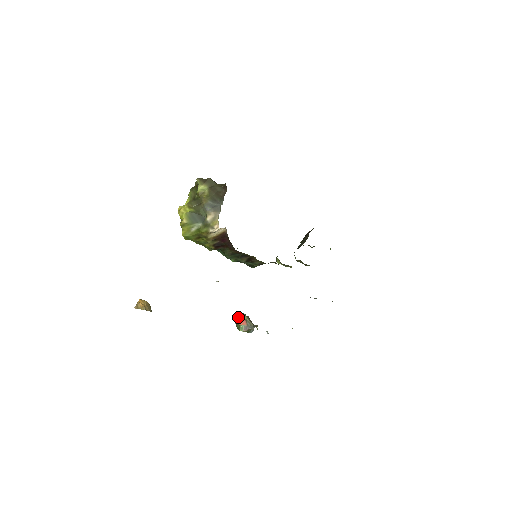
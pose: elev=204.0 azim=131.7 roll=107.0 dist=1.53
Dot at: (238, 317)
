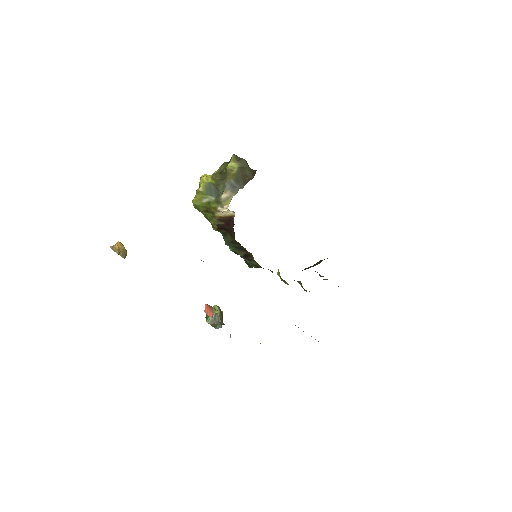
Dot at: (208, 306)
